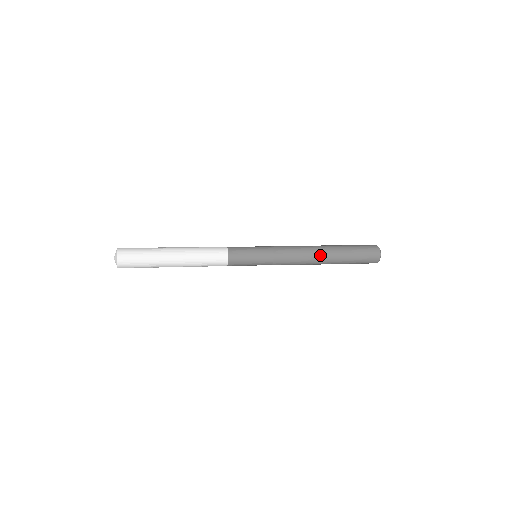
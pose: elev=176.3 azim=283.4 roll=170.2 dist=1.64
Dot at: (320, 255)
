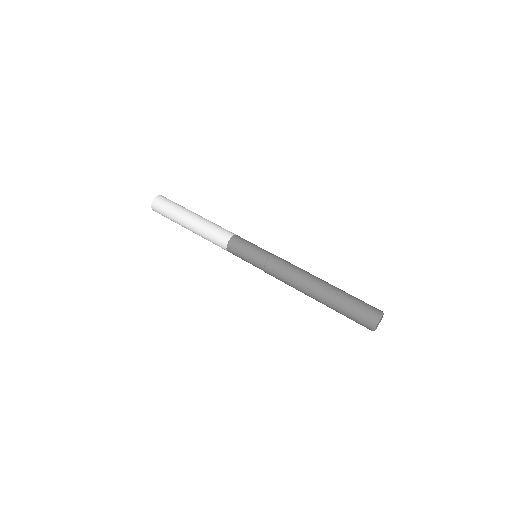
Dot at: (308, 289)
